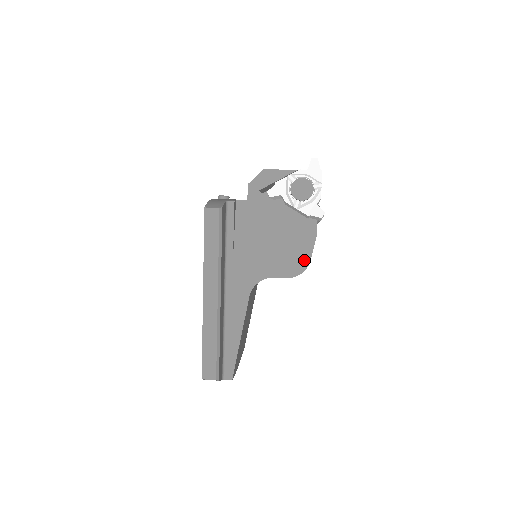
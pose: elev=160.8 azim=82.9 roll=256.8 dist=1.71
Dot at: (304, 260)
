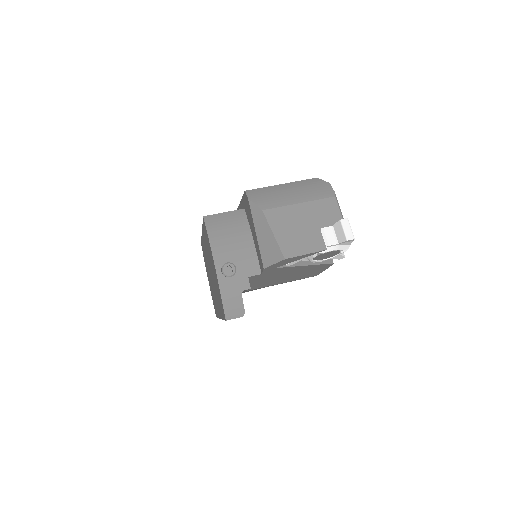
Dot at: (314, 275)
